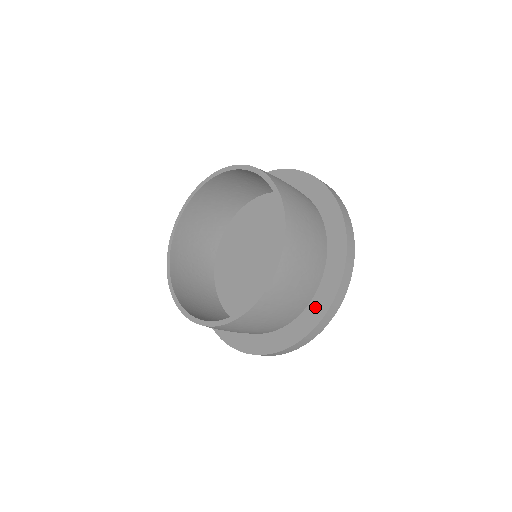
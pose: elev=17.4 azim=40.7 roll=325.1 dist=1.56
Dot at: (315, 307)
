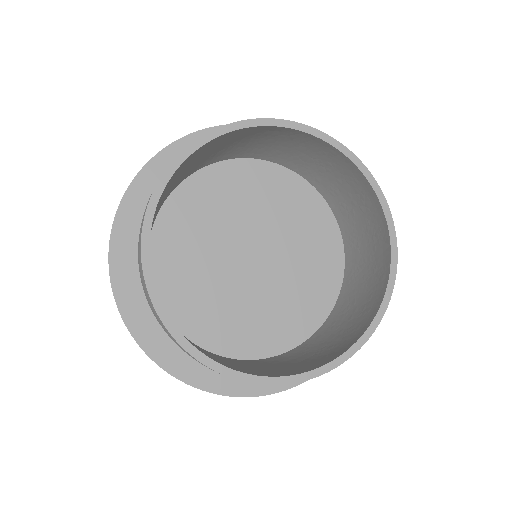
Dot at: occluded
